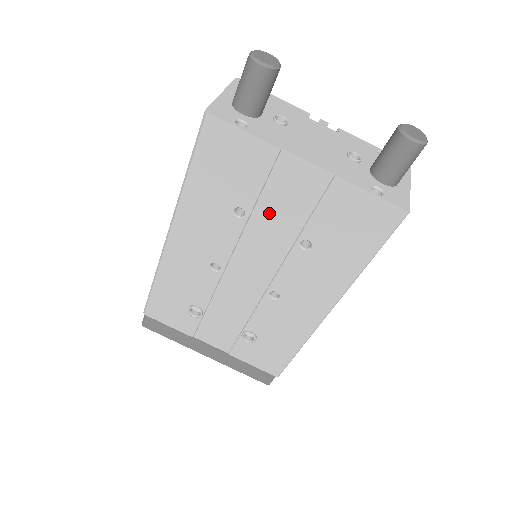
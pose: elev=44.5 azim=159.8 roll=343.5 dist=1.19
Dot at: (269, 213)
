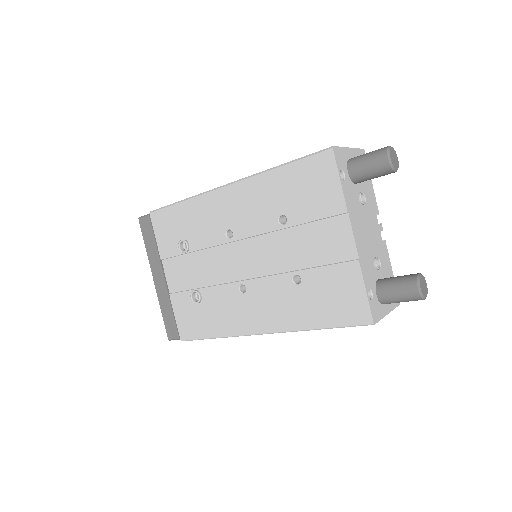
Dot at: (298, 239)
